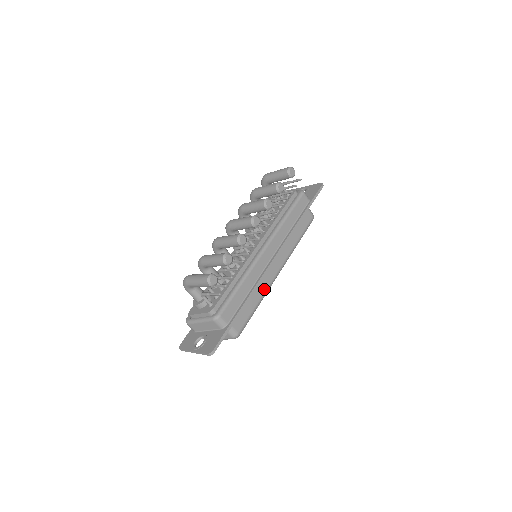
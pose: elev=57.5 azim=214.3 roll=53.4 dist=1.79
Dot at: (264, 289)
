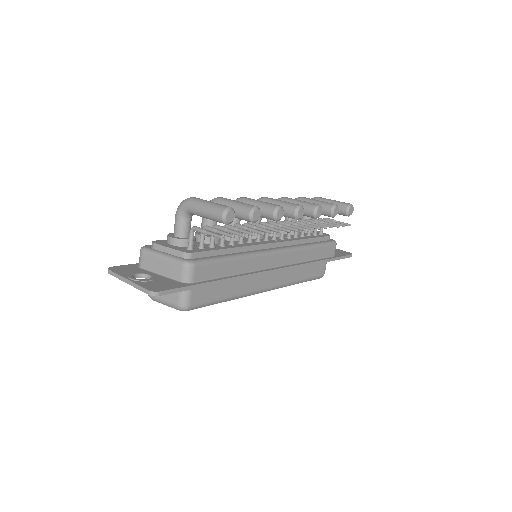
Dot at: (244, 290)
